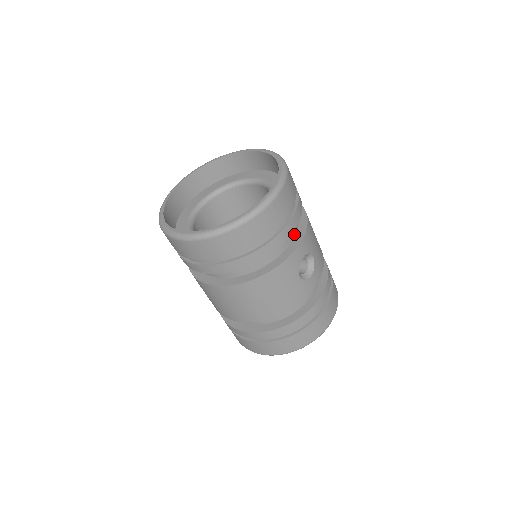
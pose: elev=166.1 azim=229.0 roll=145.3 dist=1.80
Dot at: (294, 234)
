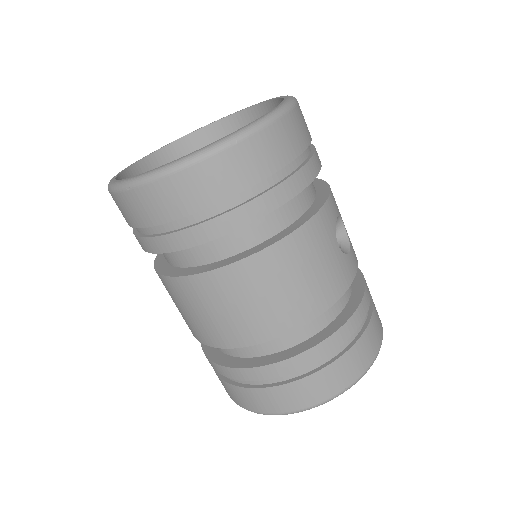
Dot at: (315, 191)
